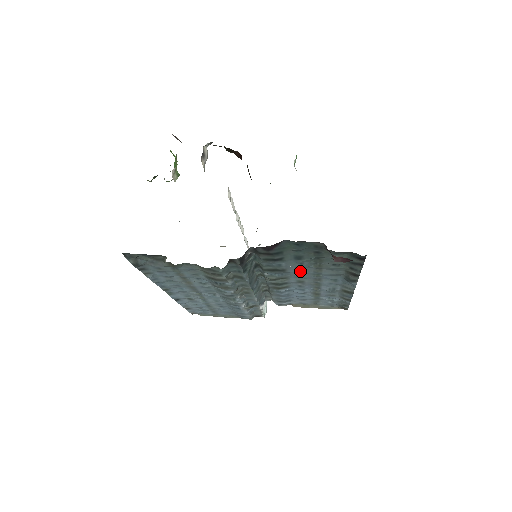
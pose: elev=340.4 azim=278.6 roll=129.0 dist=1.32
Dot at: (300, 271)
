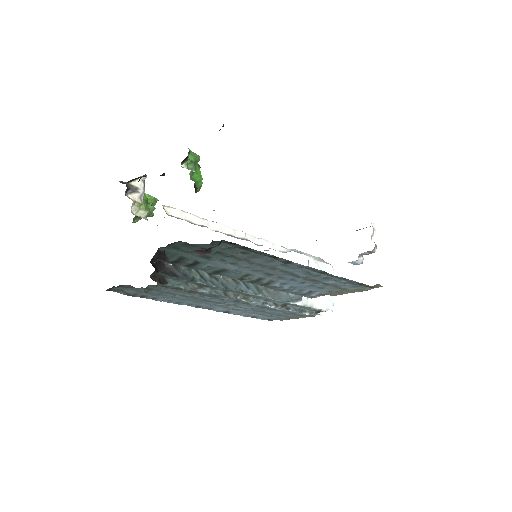
Dot at: (241, 266)
